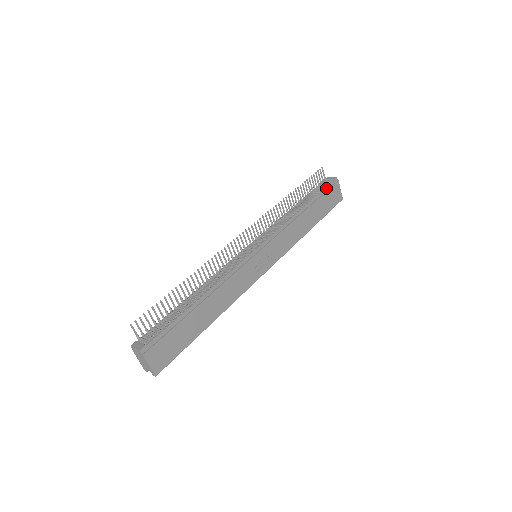
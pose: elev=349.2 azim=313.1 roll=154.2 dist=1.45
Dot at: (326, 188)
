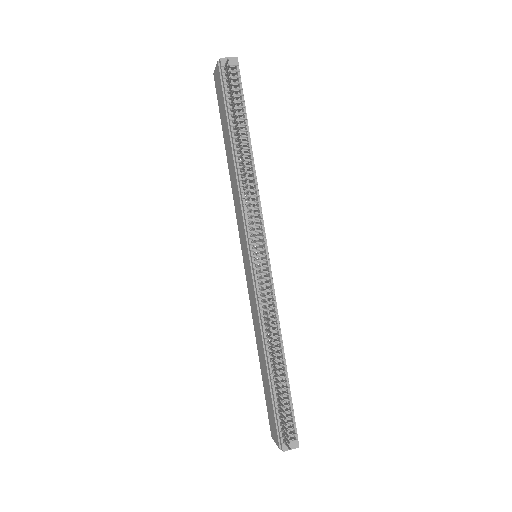
Dot at: (242, 90)
